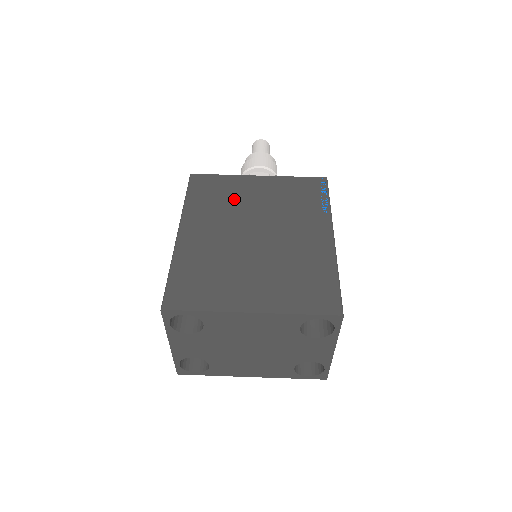
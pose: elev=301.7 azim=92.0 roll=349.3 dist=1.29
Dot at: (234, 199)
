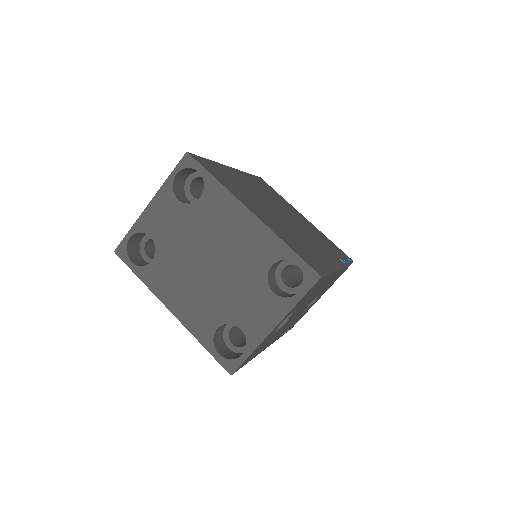
Dot at: (281, 202)
